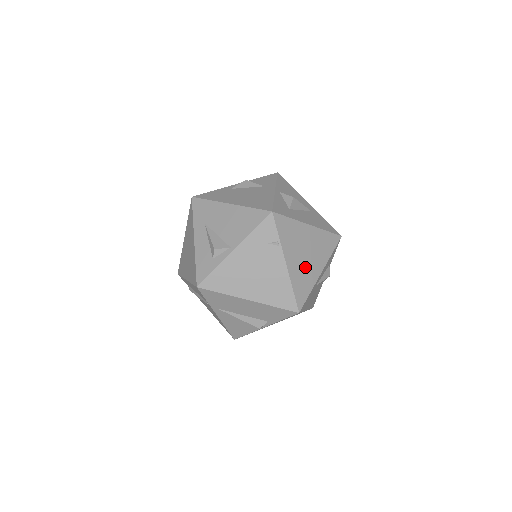
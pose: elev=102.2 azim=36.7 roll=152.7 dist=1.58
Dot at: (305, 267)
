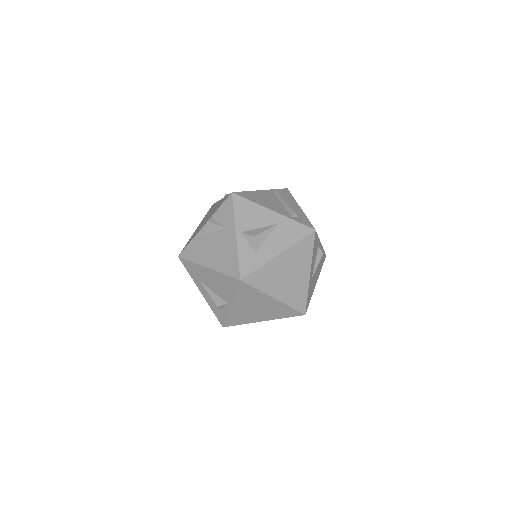
Dot at: (293, 284)
